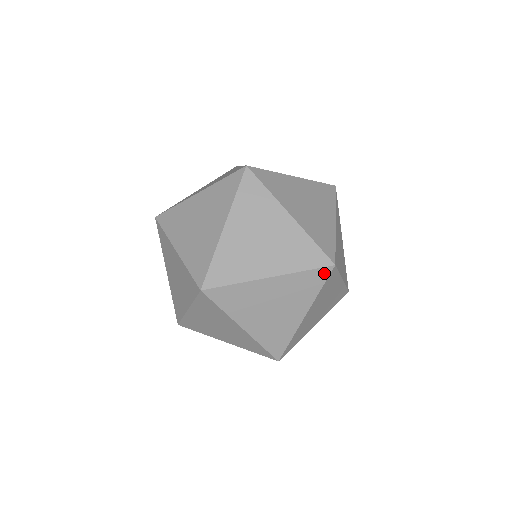
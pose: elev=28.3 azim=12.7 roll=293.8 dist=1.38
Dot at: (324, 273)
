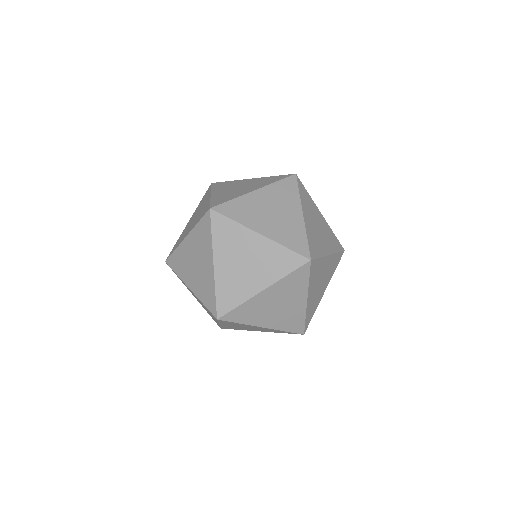
Dot at: (341, 256)
